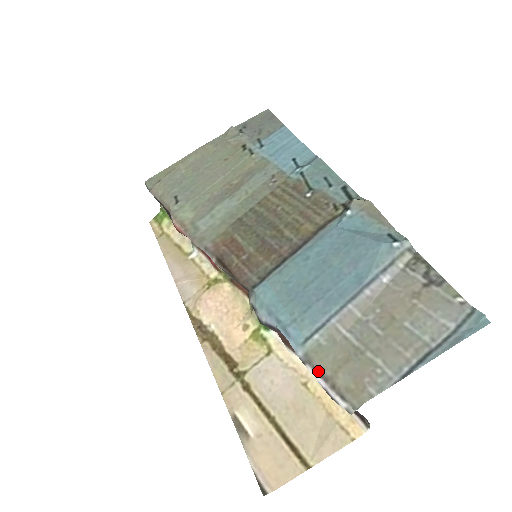
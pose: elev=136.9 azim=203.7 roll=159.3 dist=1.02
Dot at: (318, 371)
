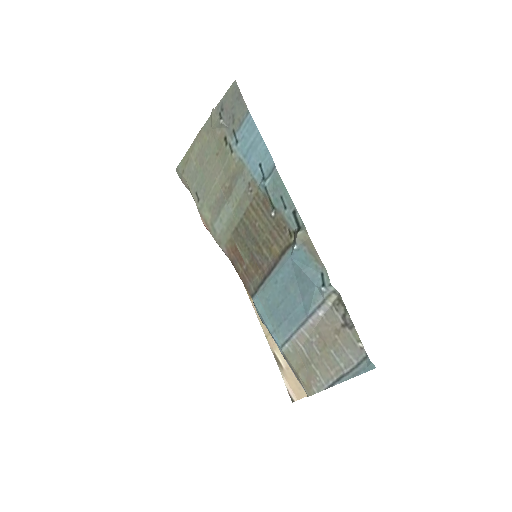
Dot at: (290, 367)
